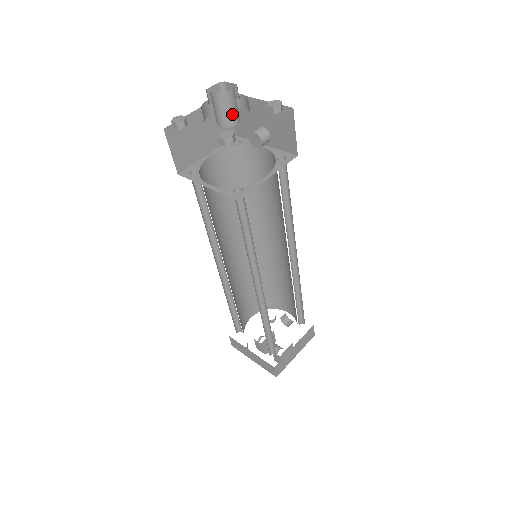
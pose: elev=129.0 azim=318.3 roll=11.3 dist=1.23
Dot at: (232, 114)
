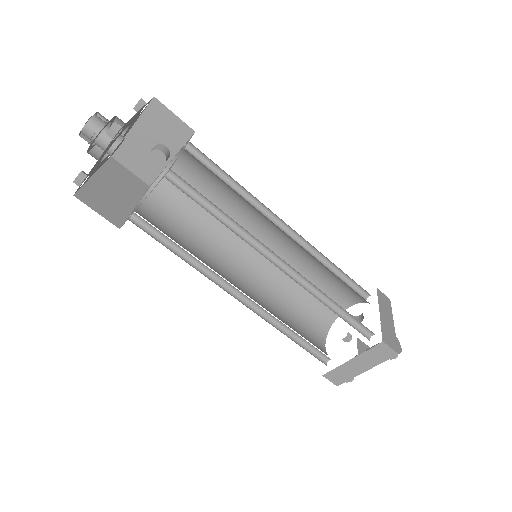
Dot at: occluded
